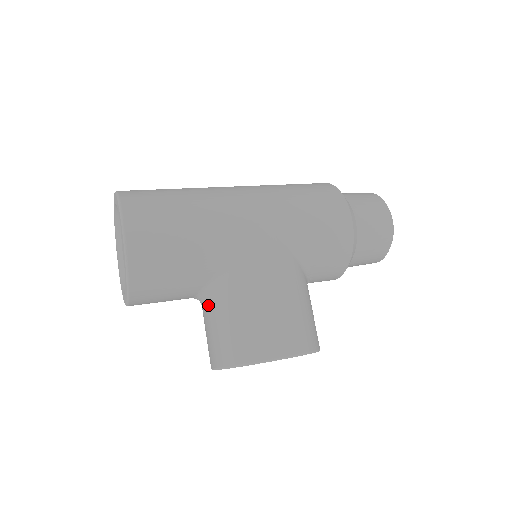
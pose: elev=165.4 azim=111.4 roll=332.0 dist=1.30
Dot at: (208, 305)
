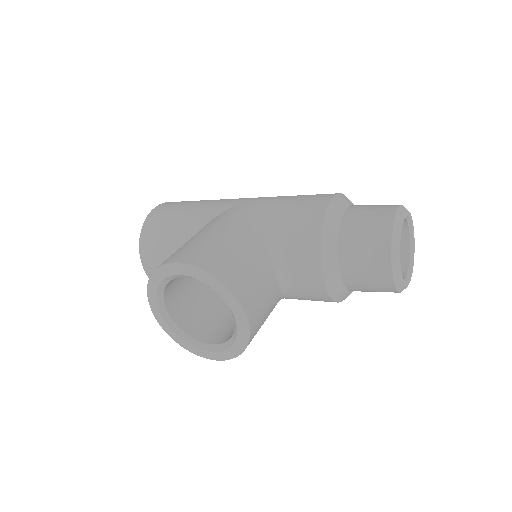
Dot at: occluded
